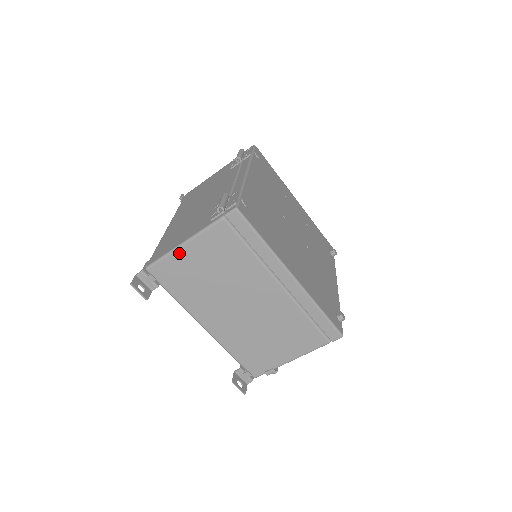
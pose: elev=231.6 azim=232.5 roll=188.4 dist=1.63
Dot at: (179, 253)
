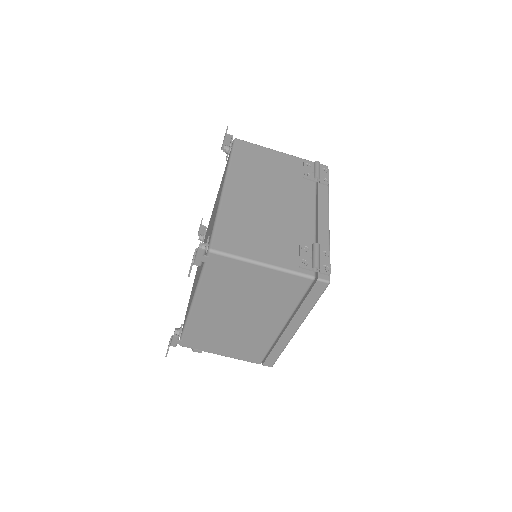
Dot at: (252, 266)
